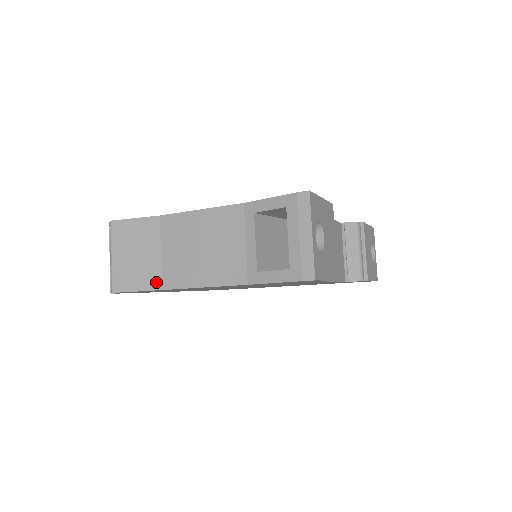
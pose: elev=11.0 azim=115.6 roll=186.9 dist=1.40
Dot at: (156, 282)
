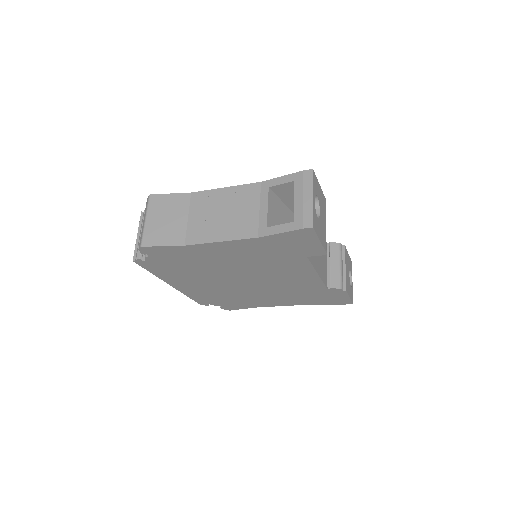
Dot at: (180, 240)
